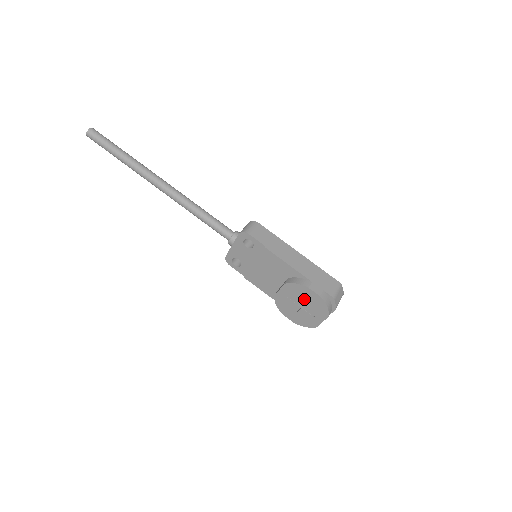
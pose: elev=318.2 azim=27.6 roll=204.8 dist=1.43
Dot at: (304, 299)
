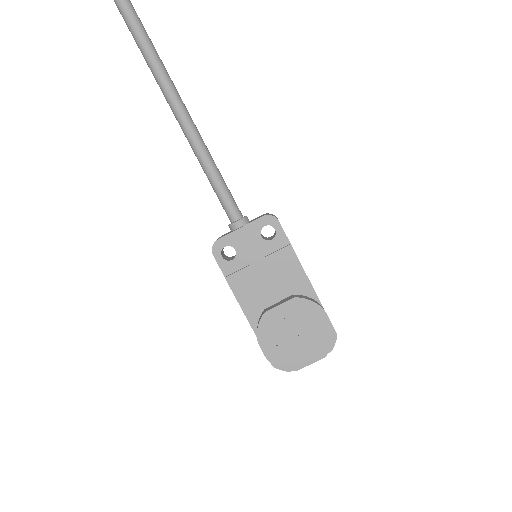
Dot at: (307, 325)
